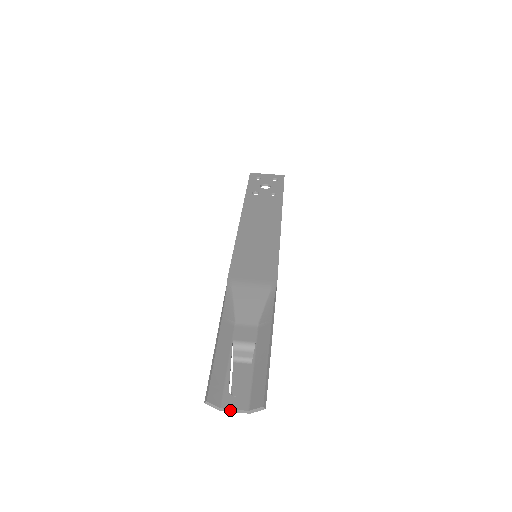
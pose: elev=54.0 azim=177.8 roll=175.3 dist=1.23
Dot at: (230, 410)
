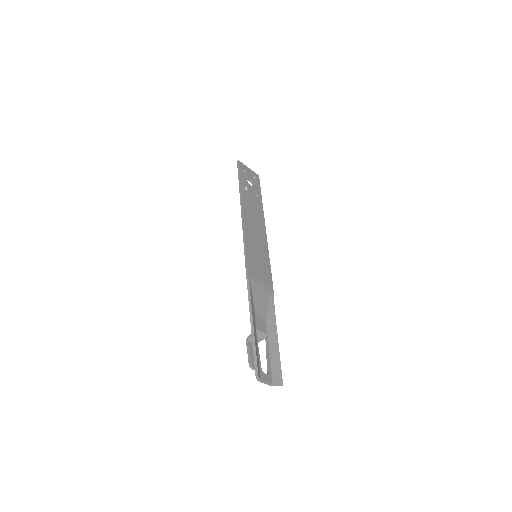
Dot at: (264, 382)
